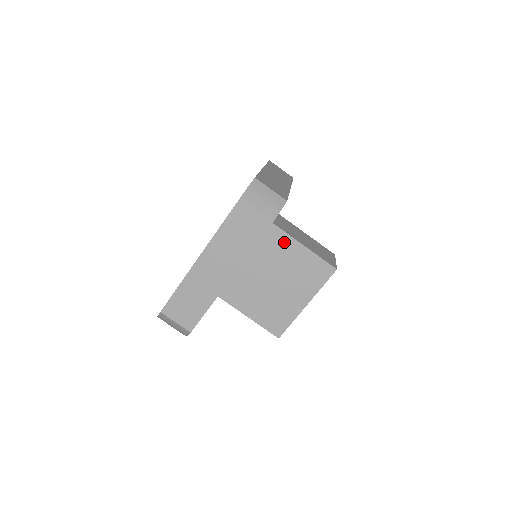
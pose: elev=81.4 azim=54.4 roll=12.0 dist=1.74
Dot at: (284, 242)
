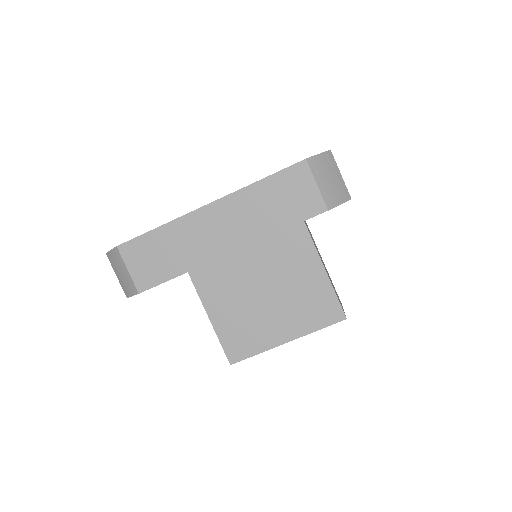
Dot at: (305, 253)
